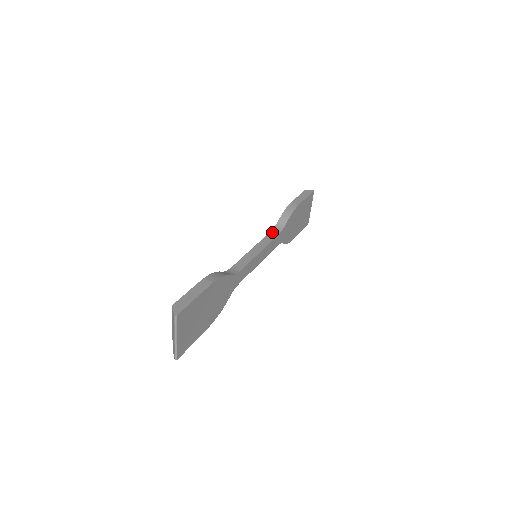
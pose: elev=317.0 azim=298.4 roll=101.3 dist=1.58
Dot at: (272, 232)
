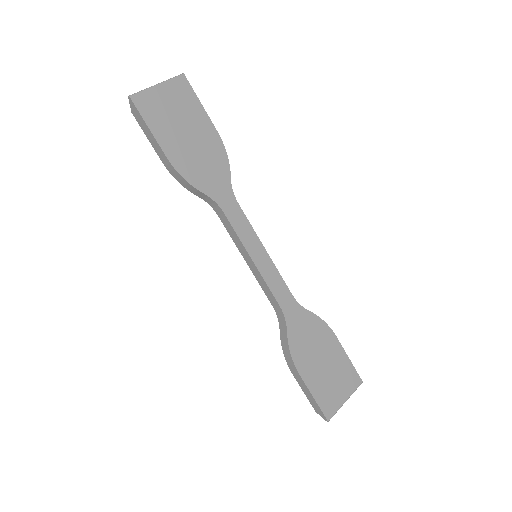
Dot at: occluded
